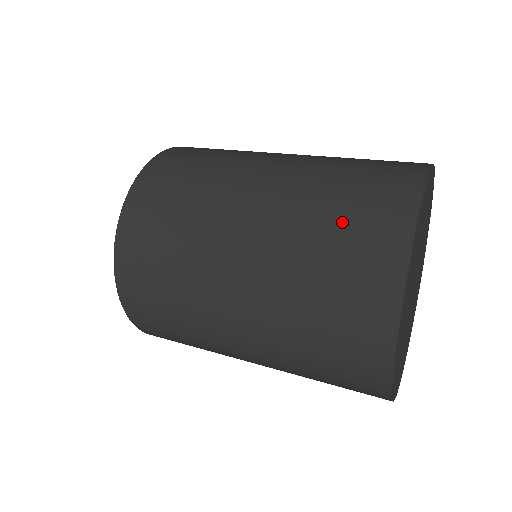
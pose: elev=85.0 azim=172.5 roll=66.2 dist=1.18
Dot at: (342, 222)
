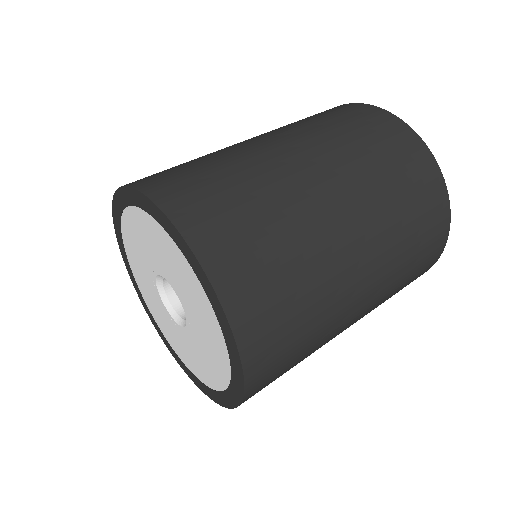
Dot at: (400, 177)
